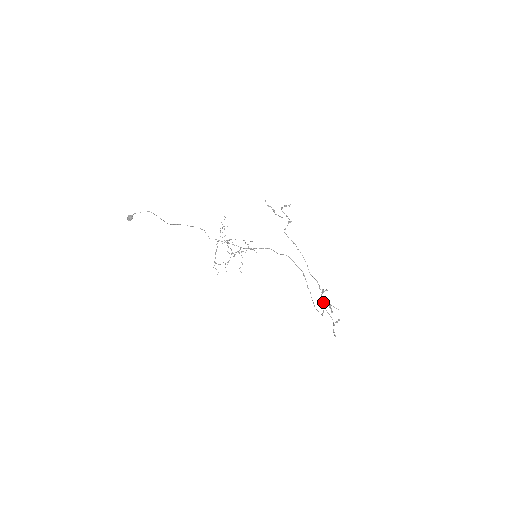
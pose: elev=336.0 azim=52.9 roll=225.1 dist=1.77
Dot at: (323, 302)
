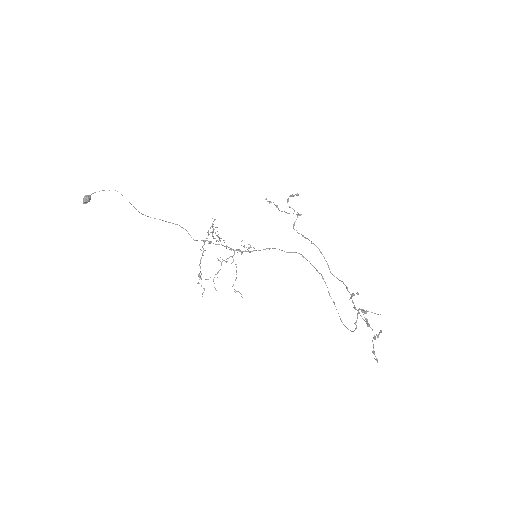
Dot at: (354, 308)
